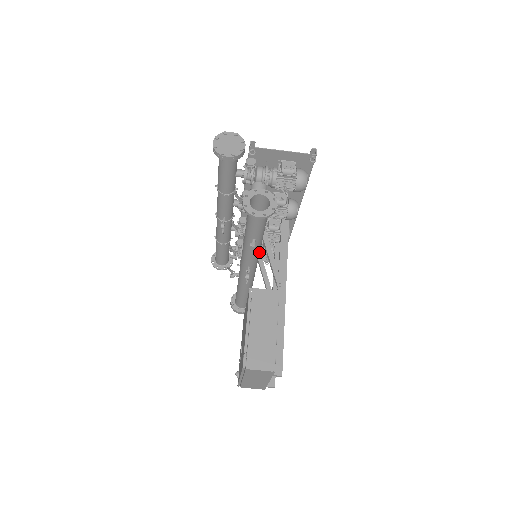
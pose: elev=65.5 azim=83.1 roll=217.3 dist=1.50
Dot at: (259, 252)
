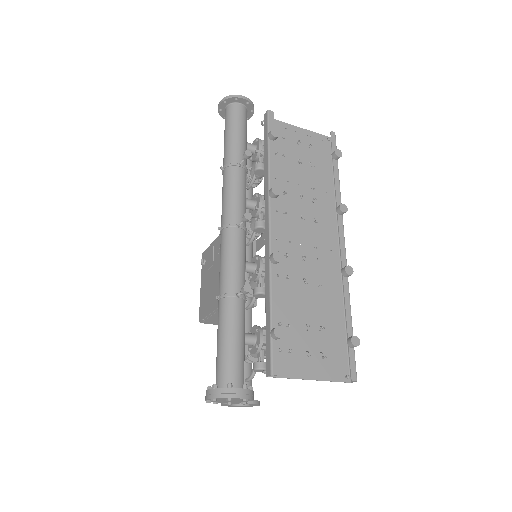
Dot at: occluded
